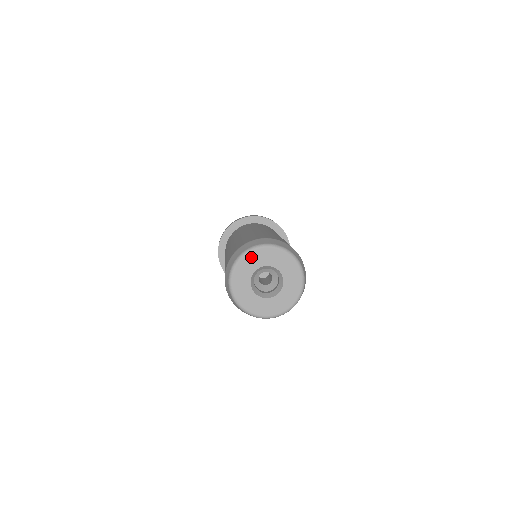
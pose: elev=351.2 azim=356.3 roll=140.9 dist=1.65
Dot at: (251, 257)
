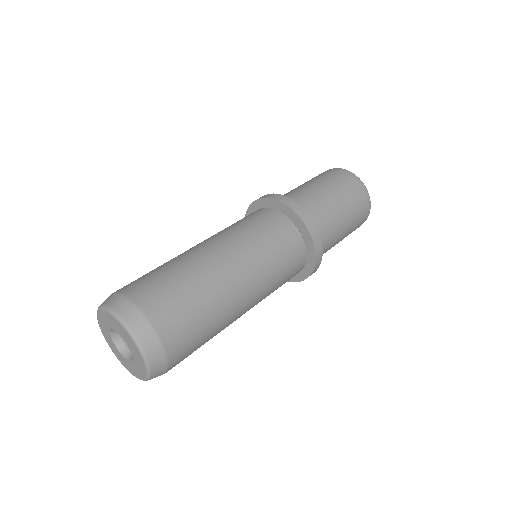
Dot at: (101, 317)
